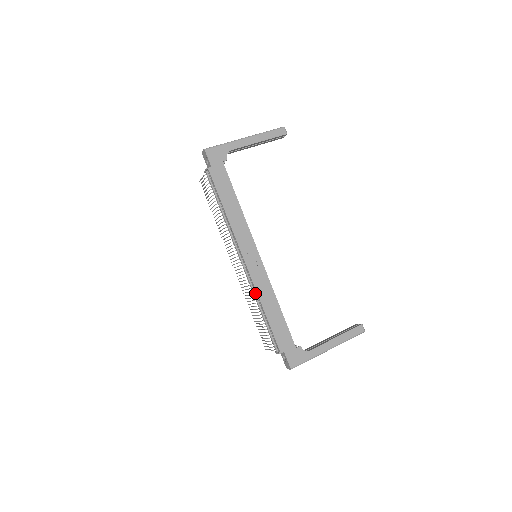
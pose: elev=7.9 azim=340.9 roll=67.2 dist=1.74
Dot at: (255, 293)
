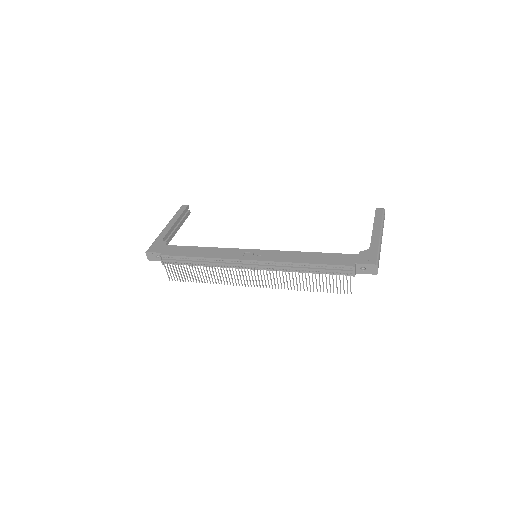
Dot at: (285, 266)
